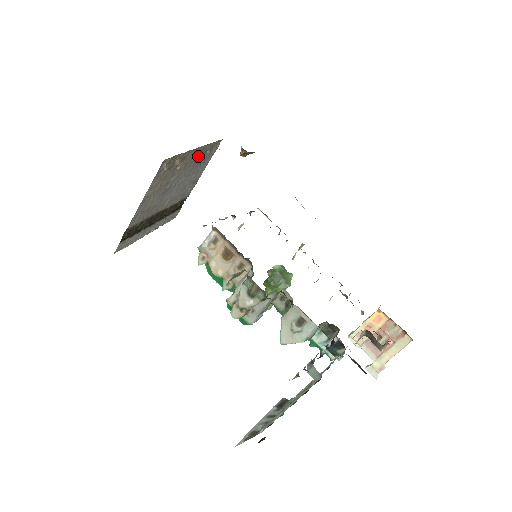
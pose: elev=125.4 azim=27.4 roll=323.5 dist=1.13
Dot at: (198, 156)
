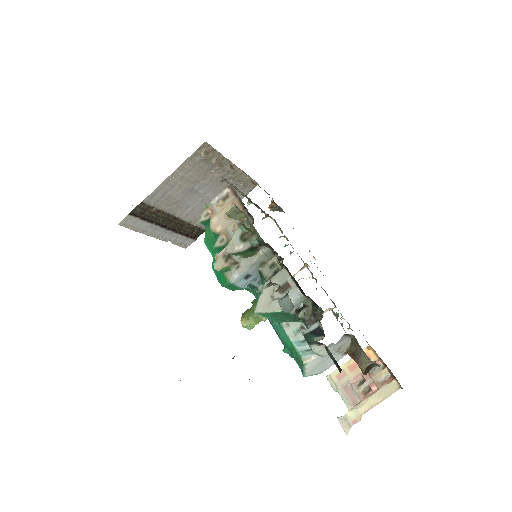
Dot at: (232, 179)
